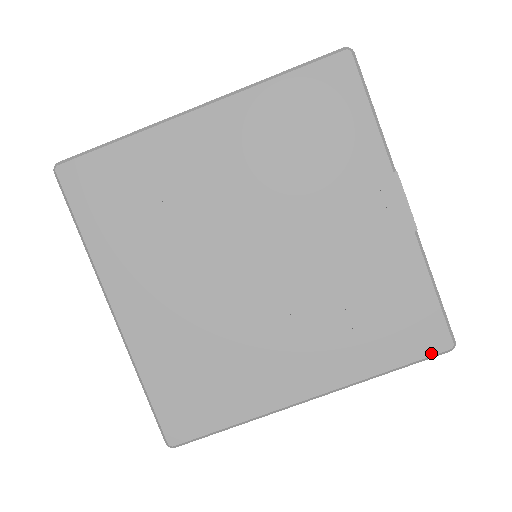
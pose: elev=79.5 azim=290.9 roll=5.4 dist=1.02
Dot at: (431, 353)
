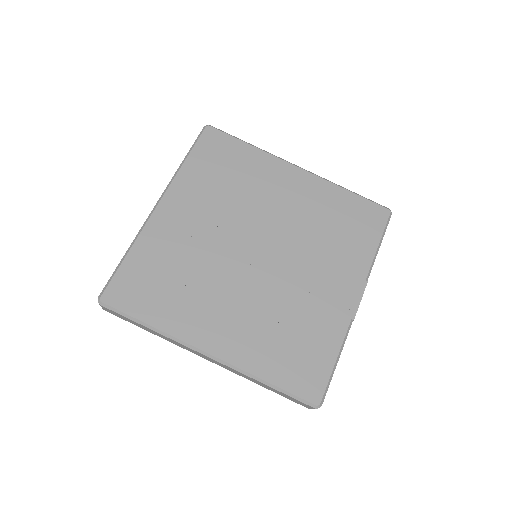
Dot at: (303, 396)
